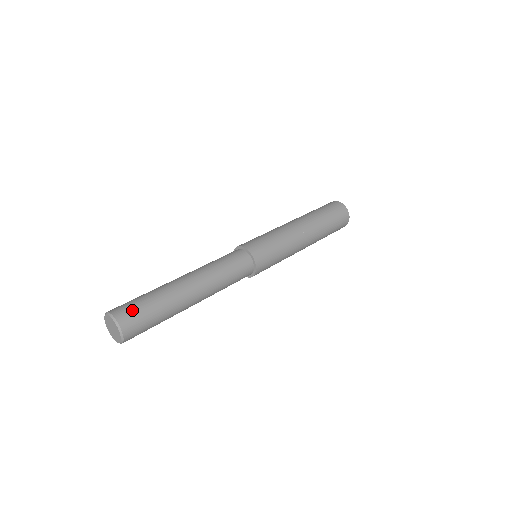
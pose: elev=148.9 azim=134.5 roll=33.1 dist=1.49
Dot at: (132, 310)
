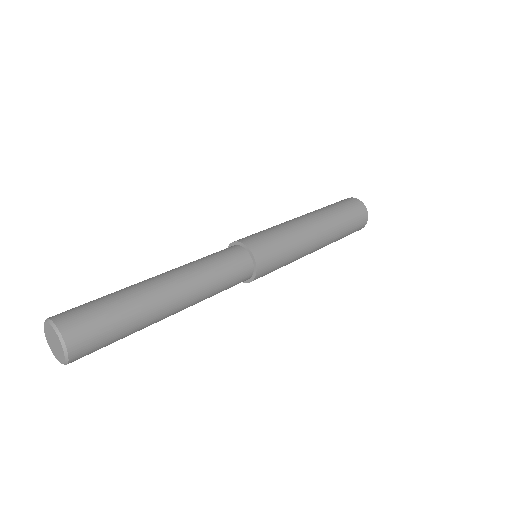
Dot at: (84, 316)
